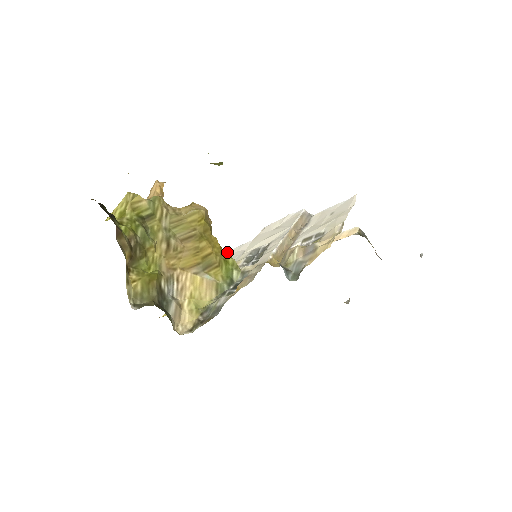
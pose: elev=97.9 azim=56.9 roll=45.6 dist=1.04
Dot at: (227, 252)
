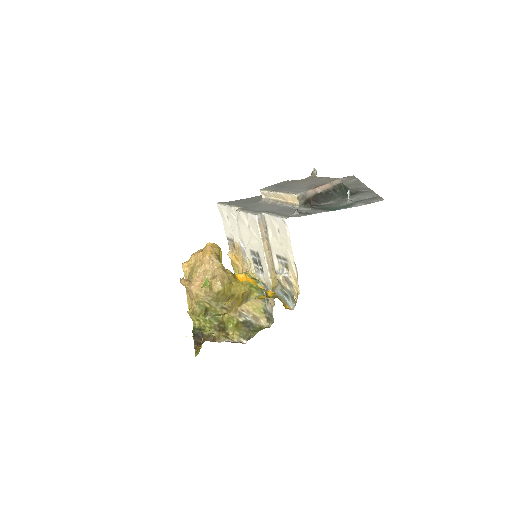
Dot at: (223, 208)
